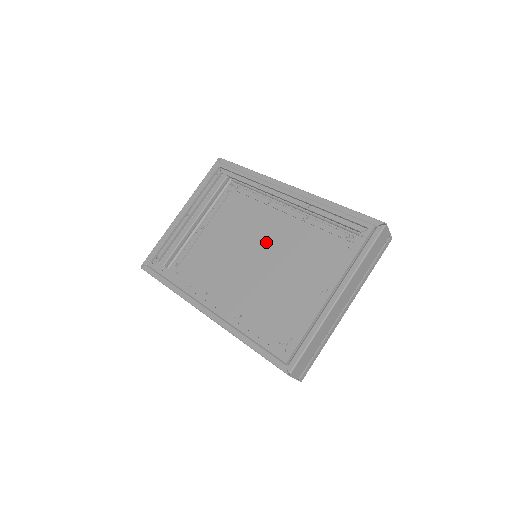
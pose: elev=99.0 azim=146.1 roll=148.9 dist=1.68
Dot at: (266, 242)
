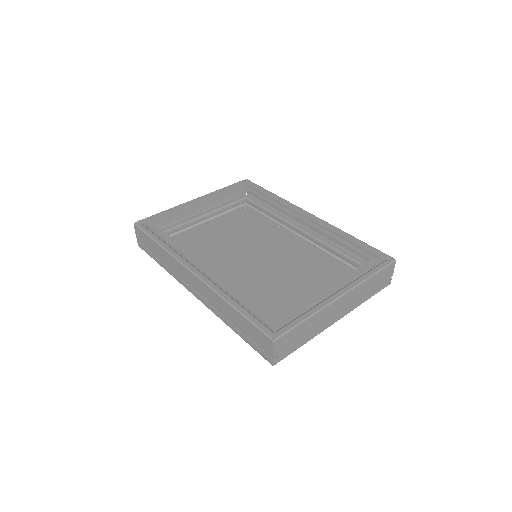
Dot at: (268, 252)
